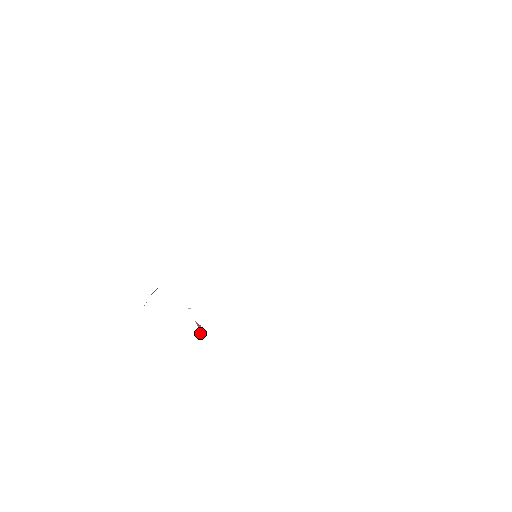
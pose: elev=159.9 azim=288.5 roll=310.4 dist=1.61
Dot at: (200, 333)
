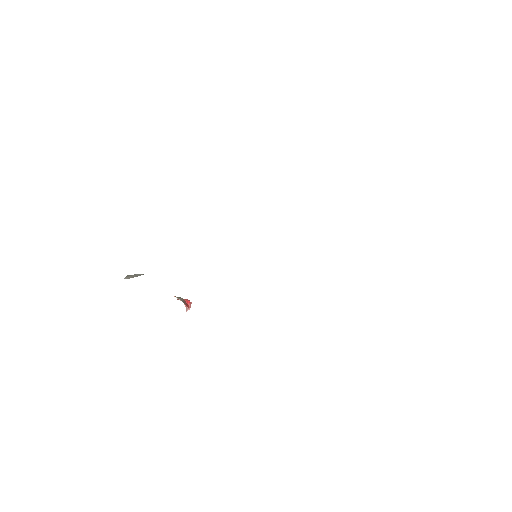
Dot at: (188, 309)
